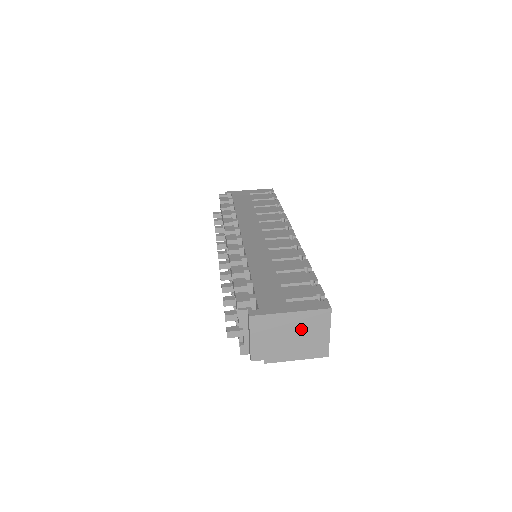
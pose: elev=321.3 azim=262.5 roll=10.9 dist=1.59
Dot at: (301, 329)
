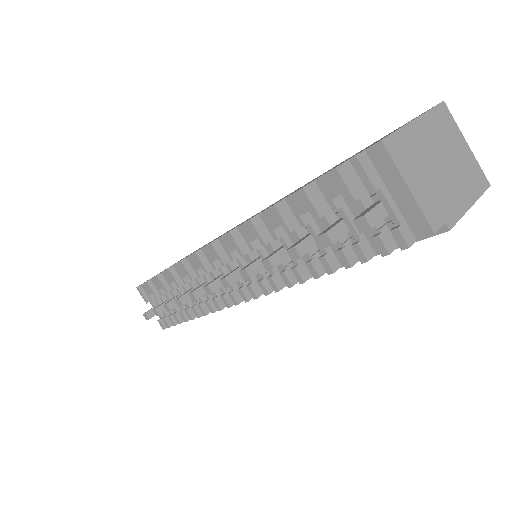
Dot at: (441, 146)
